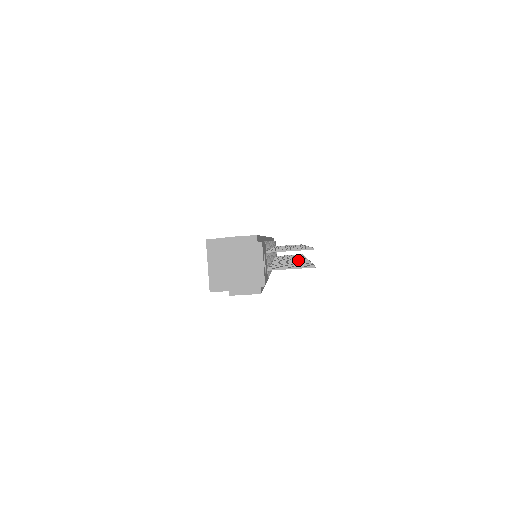
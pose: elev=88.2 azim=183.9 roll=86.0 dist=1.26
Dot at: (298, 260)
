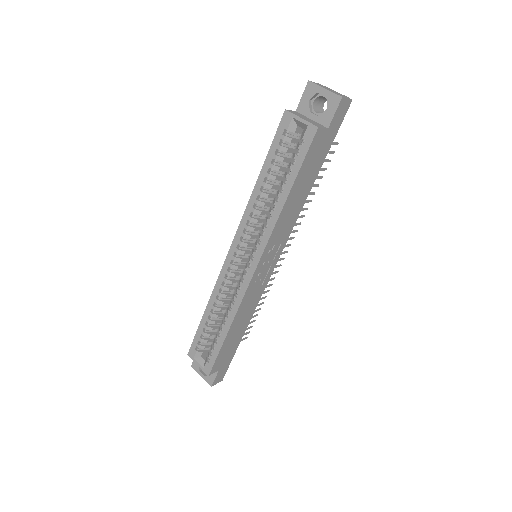
Dot at: occluded
